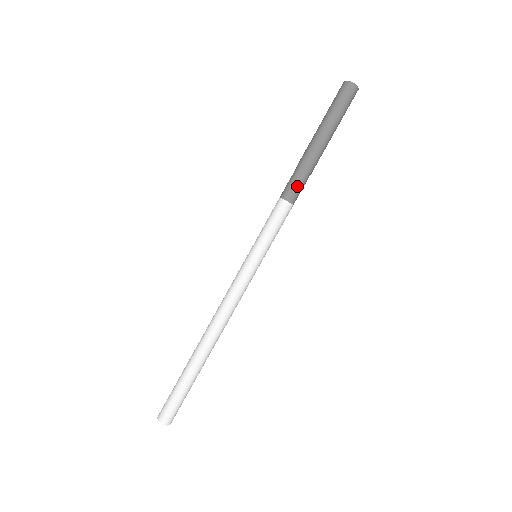
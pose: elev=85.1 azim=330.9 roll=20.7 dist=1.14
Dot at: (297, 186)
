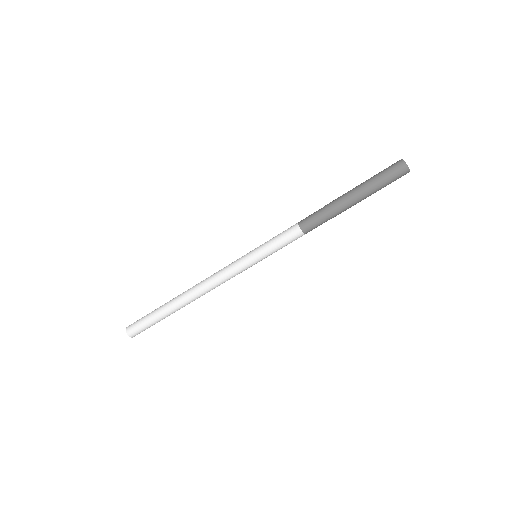
Dot at: (315, 222)
